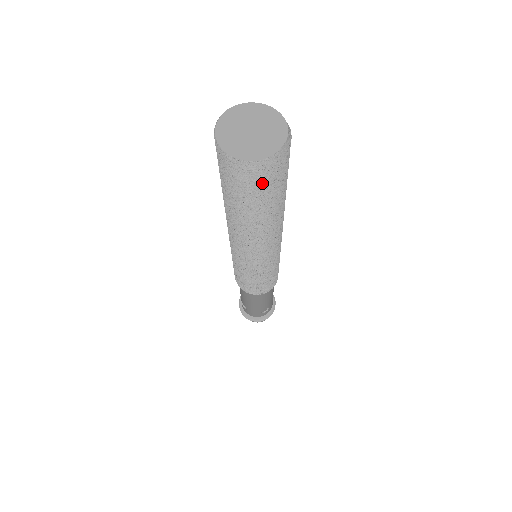
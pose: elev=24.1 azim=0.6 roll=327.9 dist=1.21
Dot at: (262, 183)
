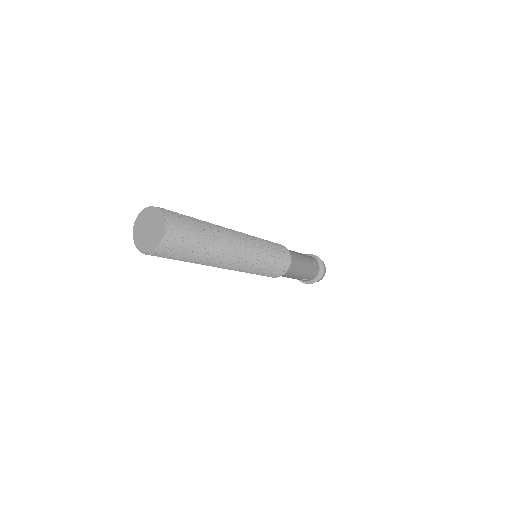
Dot at: (165, 256)
